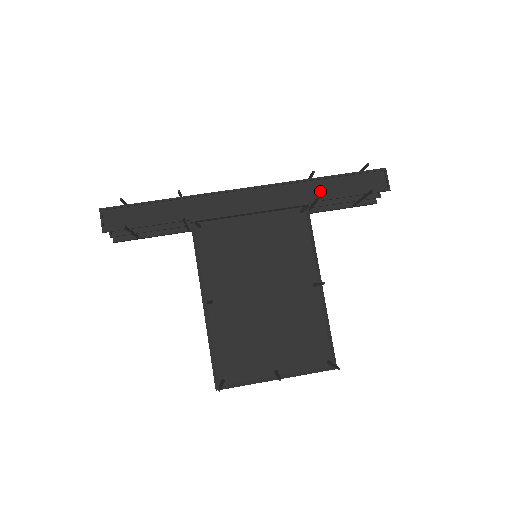
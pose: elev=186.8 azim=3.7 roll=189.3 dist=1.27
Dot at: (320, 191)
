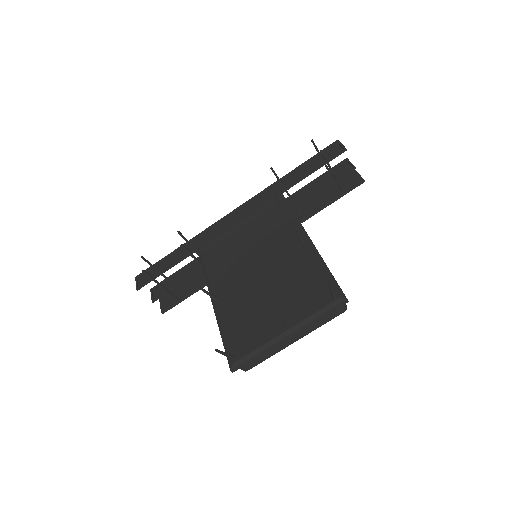
Dot at: (289, 182)
